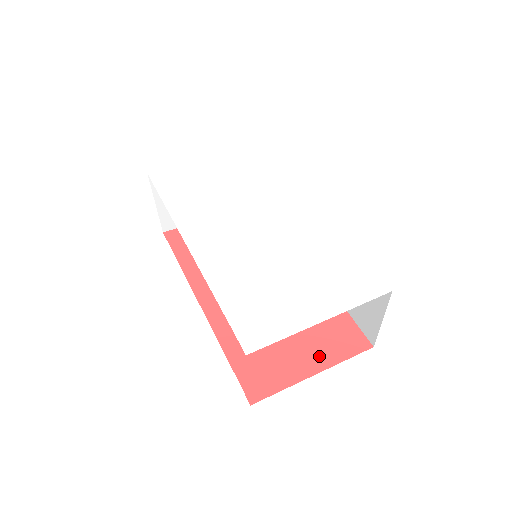
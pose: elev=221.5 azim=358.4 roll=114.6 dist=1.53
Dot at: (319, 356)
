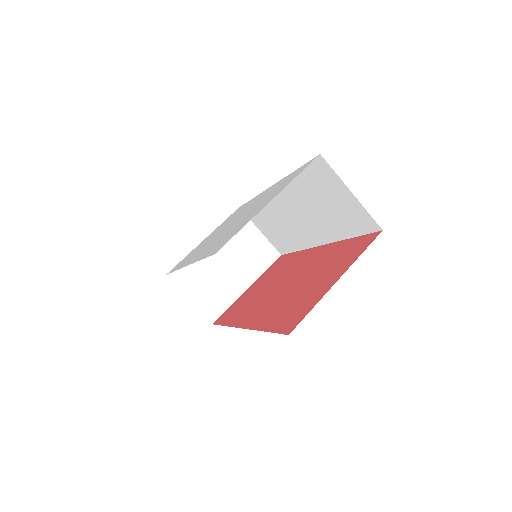
Dot at: (339, 270)
